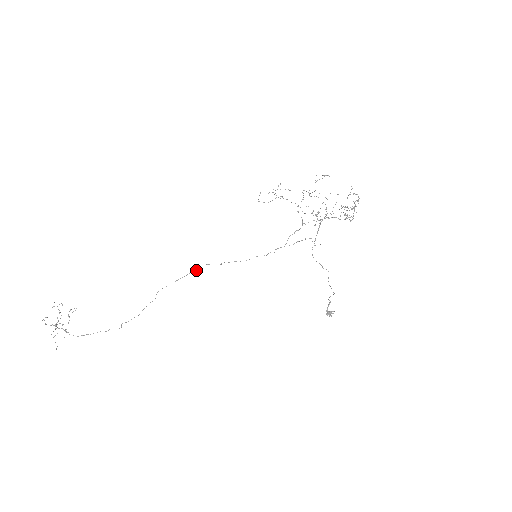
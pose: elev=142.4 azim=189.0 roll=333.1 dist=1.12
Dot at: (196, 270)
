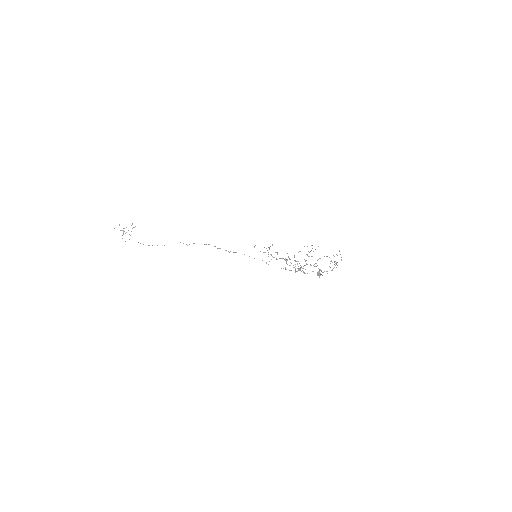
Dot at: occluded
